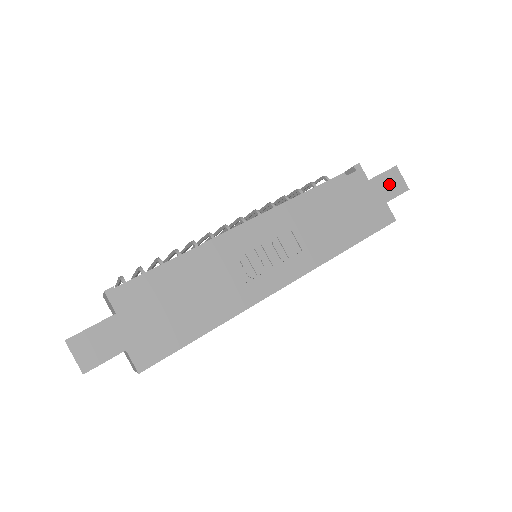
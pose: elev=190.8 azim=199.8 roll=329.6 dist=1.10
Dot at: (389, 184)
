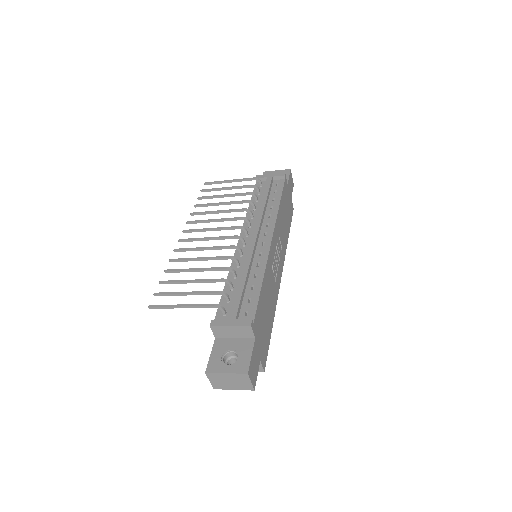
Dot at: (291, 184)
